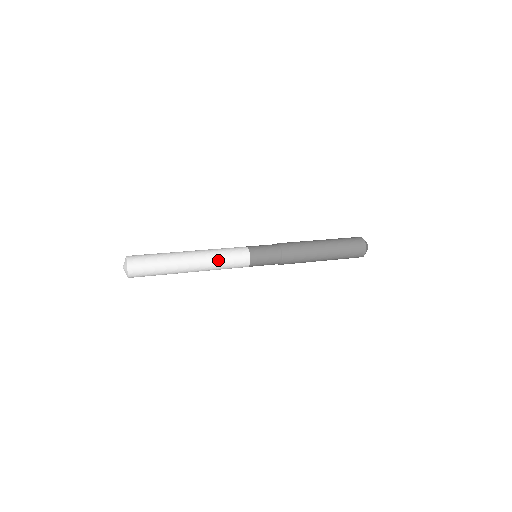
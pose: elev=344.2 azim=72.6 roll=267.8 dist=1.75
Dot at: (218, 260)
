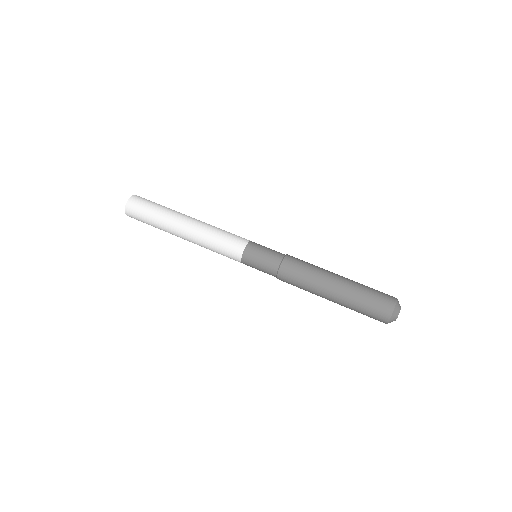
Dot at: (208, 248)
